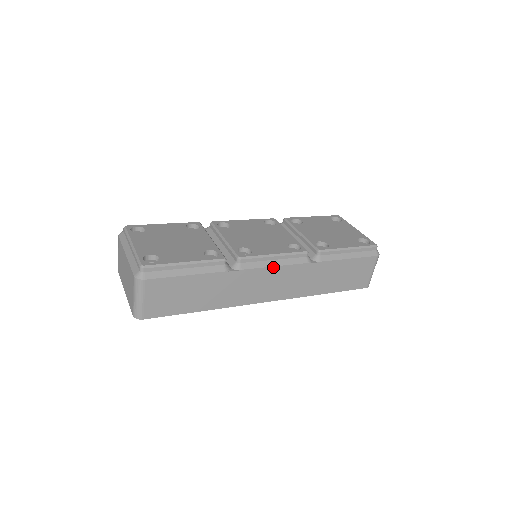
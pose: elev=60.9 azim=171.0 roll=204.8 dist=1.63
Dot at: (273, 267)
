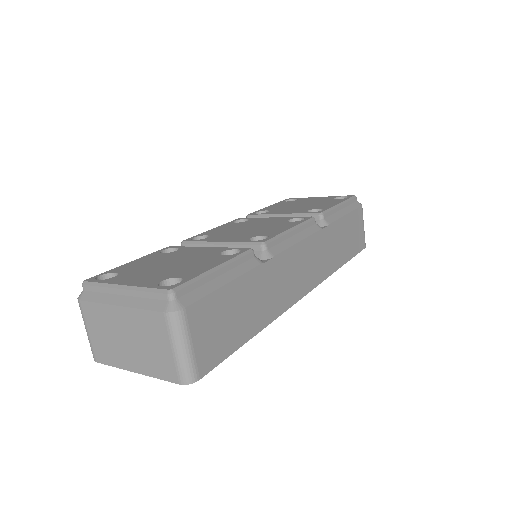
Dot at: (298, 244)
